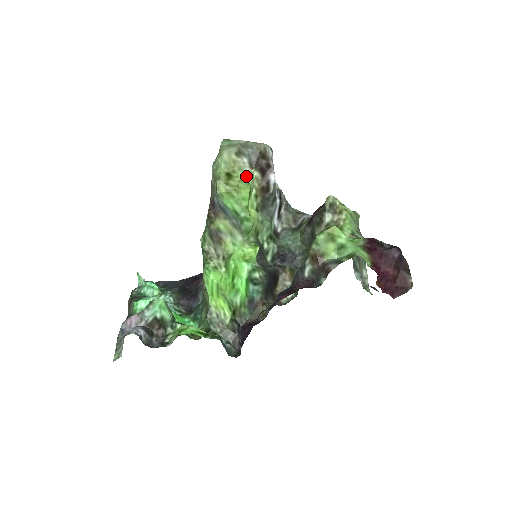
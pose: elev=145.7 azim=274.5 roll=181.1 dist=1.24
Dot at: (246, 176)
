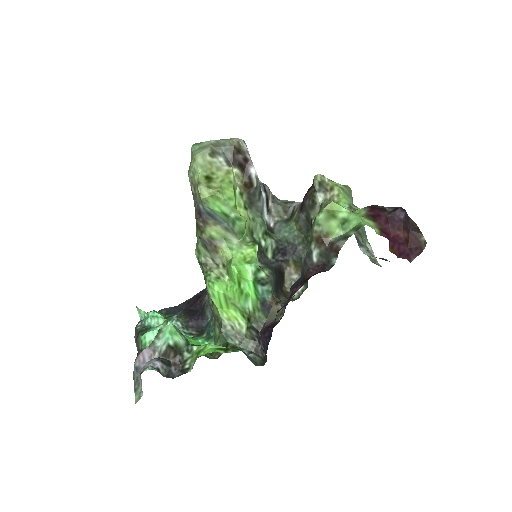
Dot at: (226, 175)
